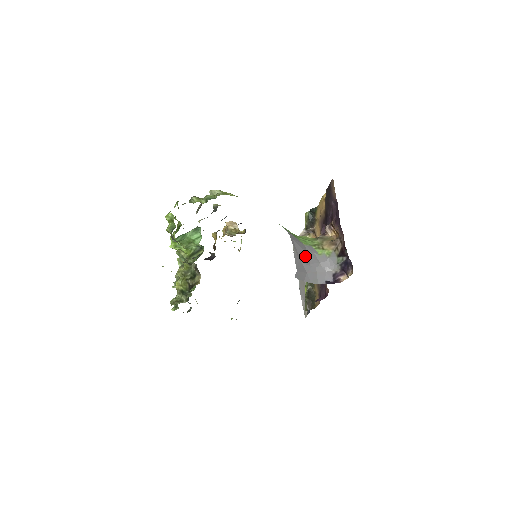
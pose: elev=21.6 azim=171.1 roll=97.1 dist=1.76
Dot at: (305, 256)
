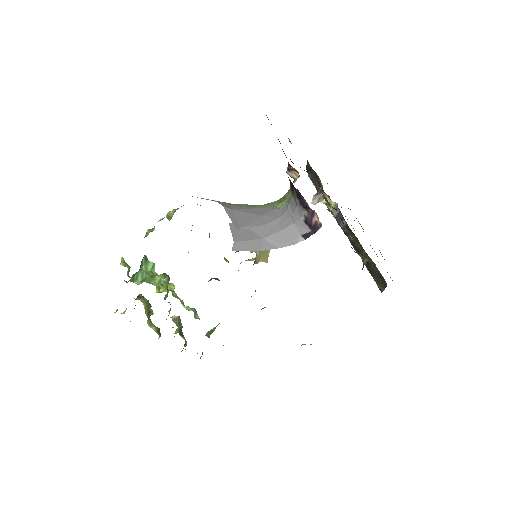
Dot at: (253, 220)
